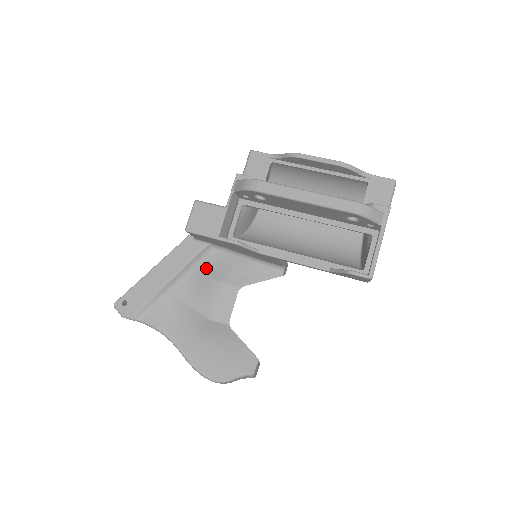
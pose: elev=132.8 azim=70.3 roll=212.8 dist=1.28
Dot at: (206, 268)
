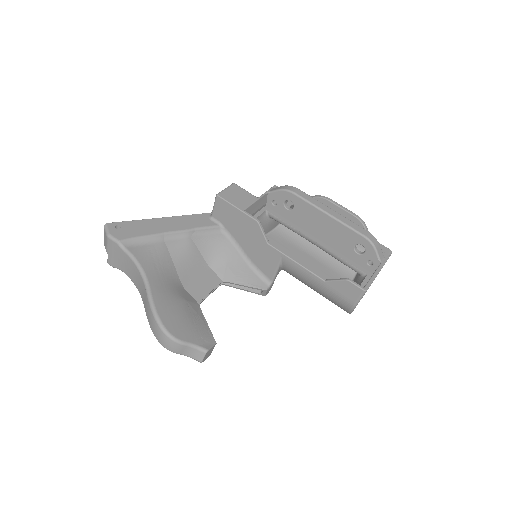
Dot at: (206, 245)
